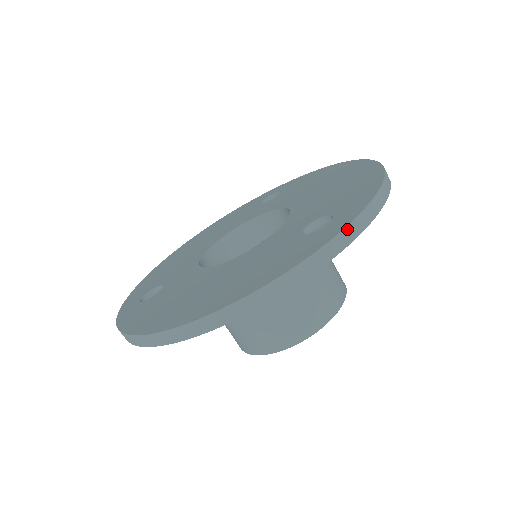
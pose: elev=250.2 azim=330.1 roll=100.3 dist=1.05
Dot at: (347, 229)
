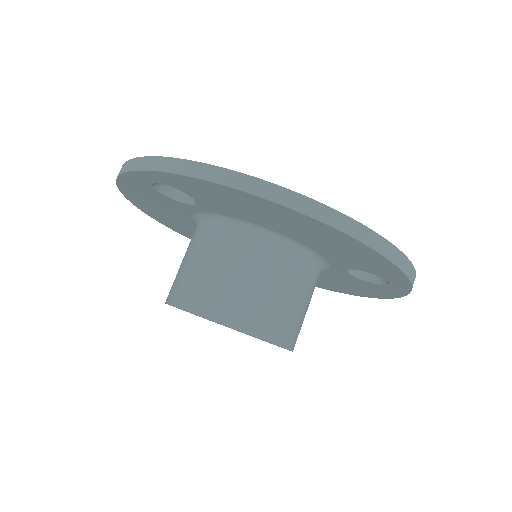
Dot at: (415, 277)
